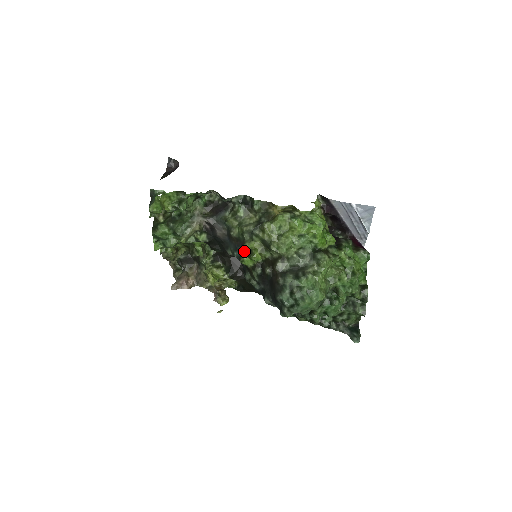
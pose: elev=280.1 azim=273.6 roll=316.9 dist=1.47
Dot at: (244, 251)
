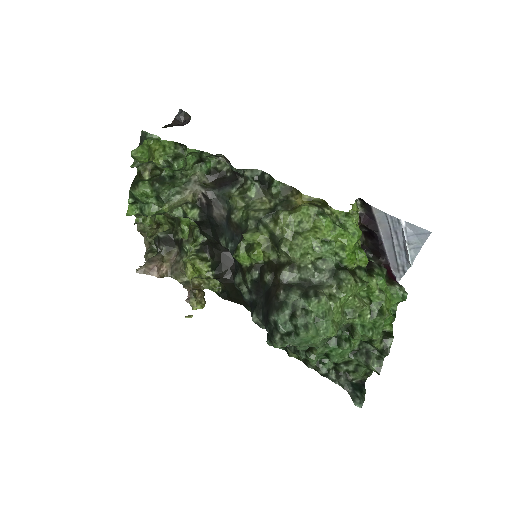
Dot at: (243, 243)
